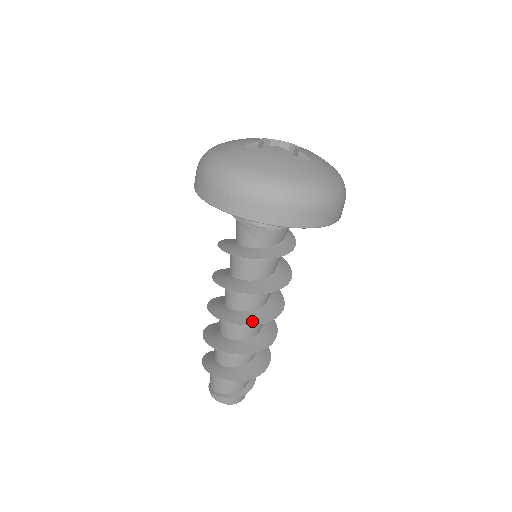
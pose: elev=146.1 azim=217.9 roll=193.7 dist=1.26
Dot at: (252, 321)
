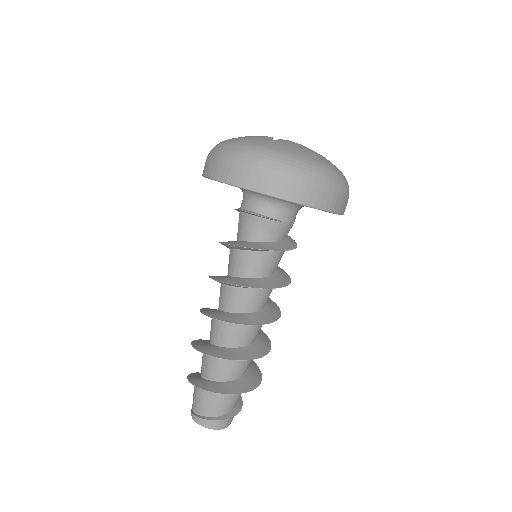
Dot at: (258, 321)
